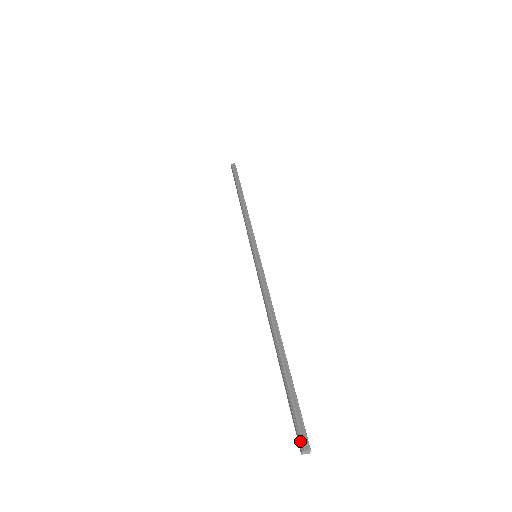
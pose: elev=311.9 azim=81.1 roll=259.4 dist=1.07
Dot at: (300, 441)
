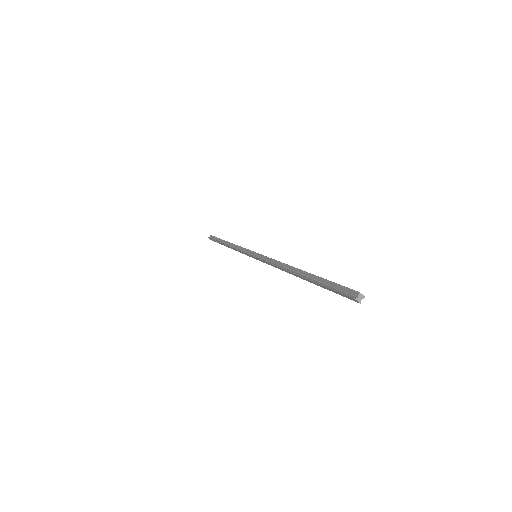
Dot at: (350, 296)
